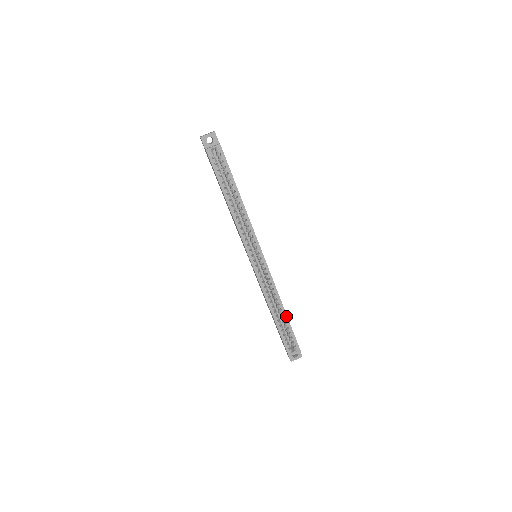
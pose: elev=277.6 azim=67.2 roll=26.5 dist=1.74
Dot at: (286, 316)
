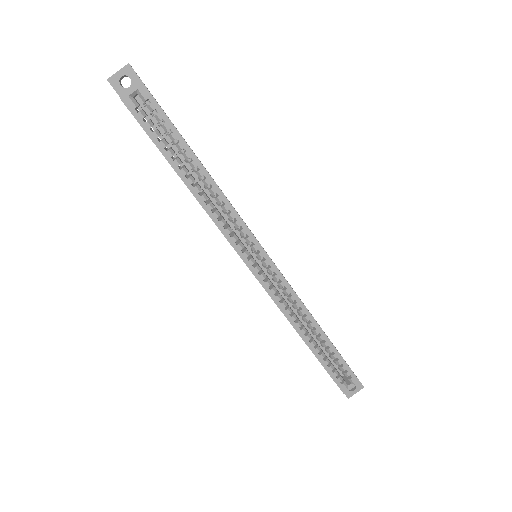
Dot at: (325, 337)
